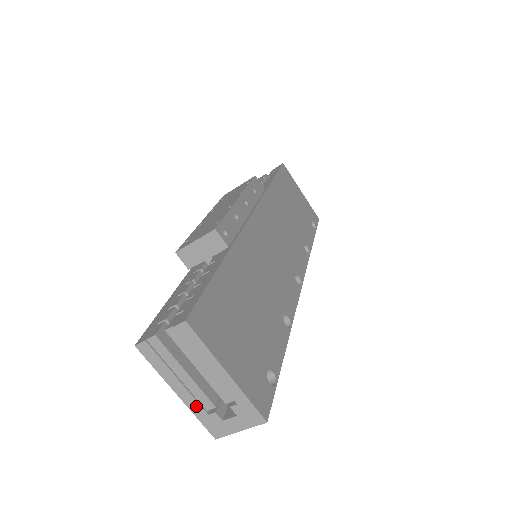
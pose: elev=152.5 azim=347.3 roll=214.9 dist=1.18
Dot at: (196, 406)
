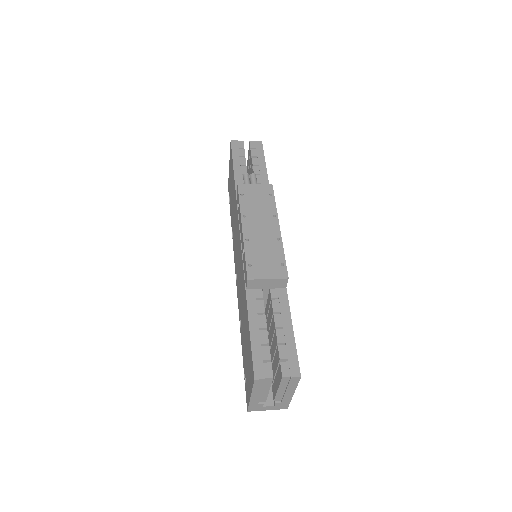
Dot at: (256, 401)
